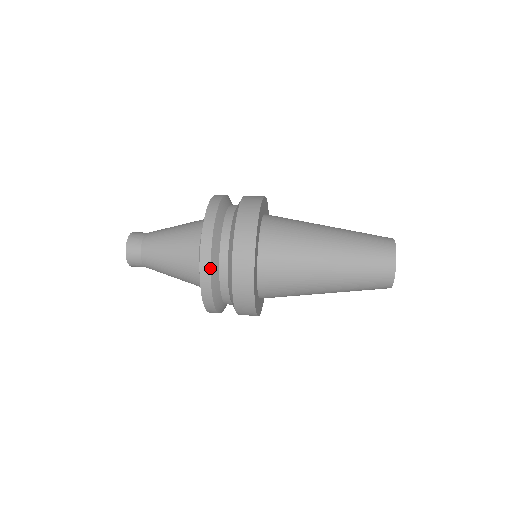
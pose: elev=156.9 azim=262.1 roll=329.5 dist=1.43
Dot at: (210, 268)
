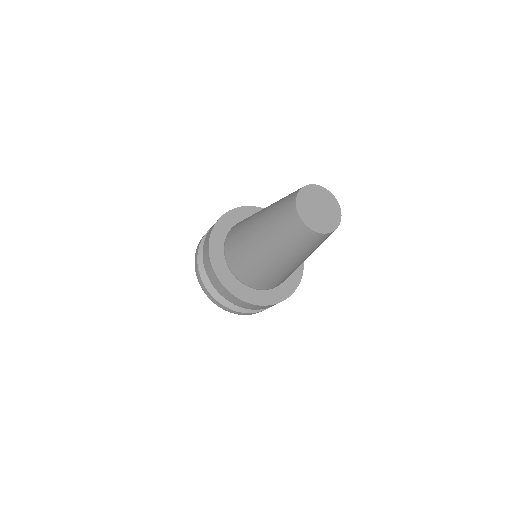
Dot at: (198, 252)
